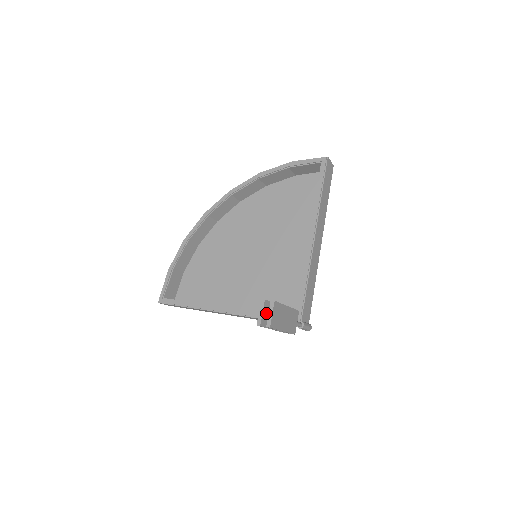
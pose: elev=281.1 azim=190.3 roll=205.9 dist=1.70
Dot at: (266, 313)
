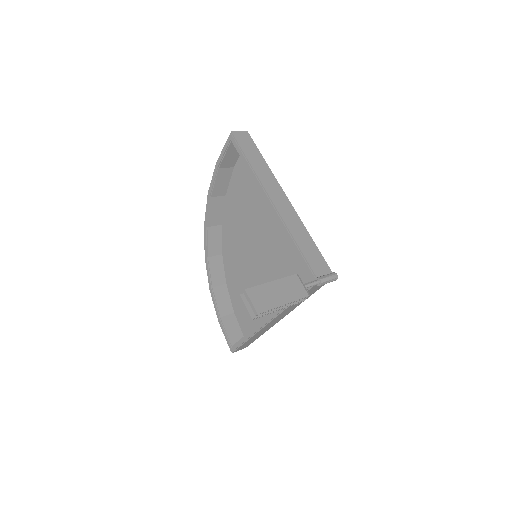
Dot at: occluded
